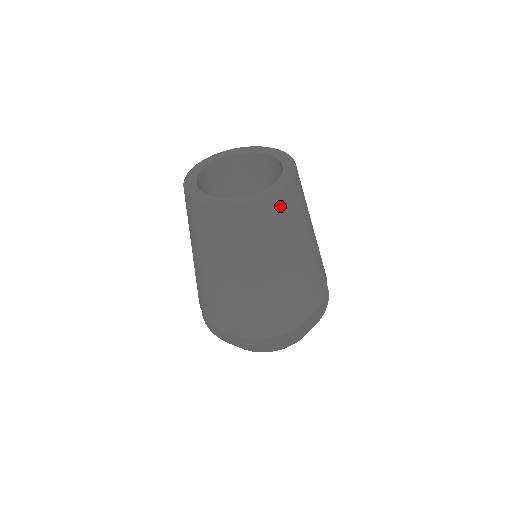
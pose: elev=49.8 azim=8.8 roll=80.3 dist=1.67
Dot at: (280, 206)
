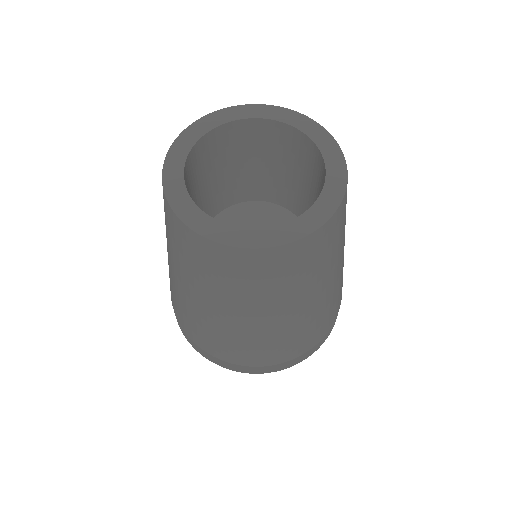
Dot at: (342, 212)
